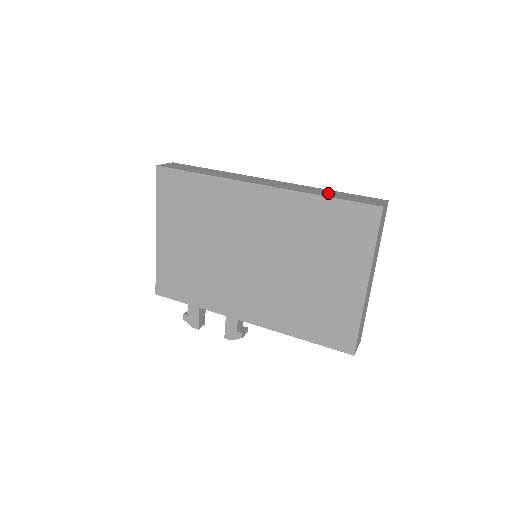
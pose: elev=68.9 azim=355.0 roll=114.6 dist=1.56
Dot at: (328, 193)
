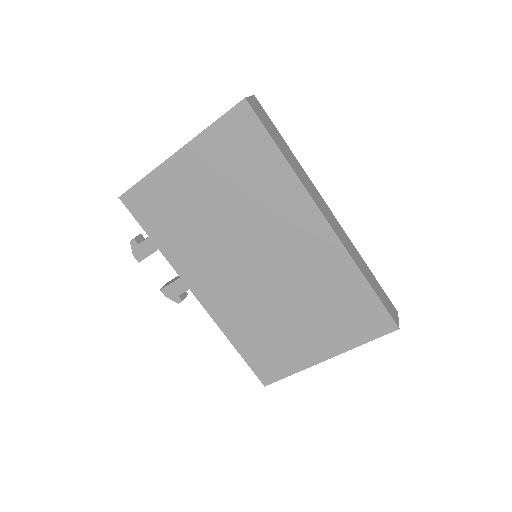
Dot at: (369, 275)
